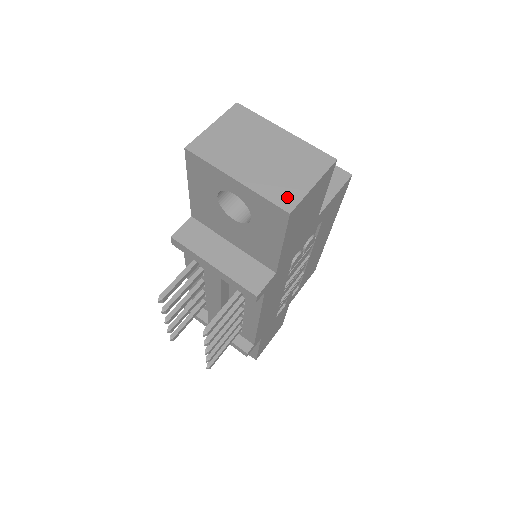
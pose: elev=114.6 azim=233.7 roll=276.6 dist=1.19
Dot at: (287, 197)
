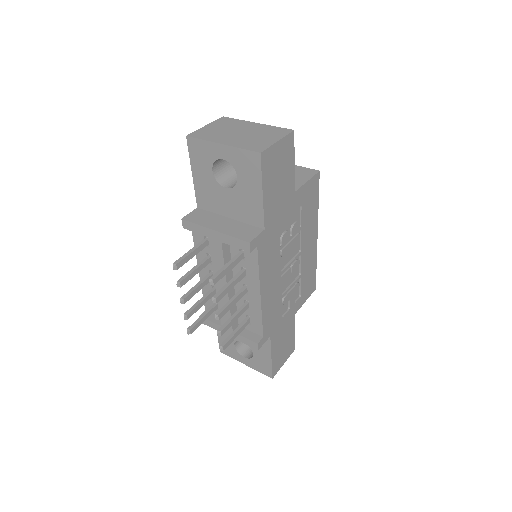
Dot at: (258, 147)
